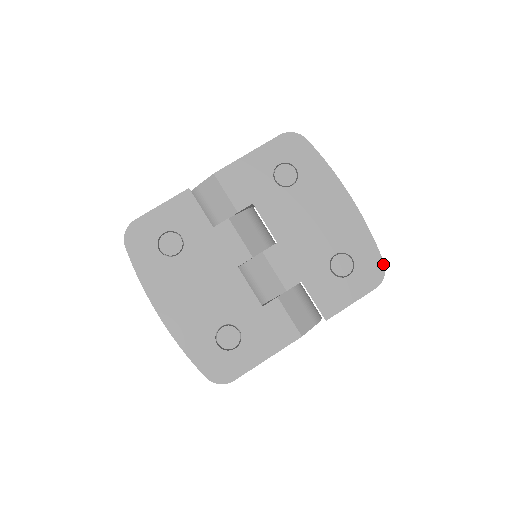
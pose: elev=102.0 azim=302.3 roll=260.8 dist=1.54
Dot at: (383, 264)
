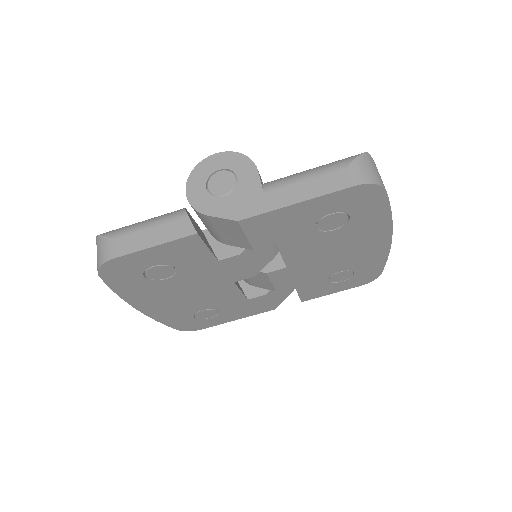
Dot at: occluded
